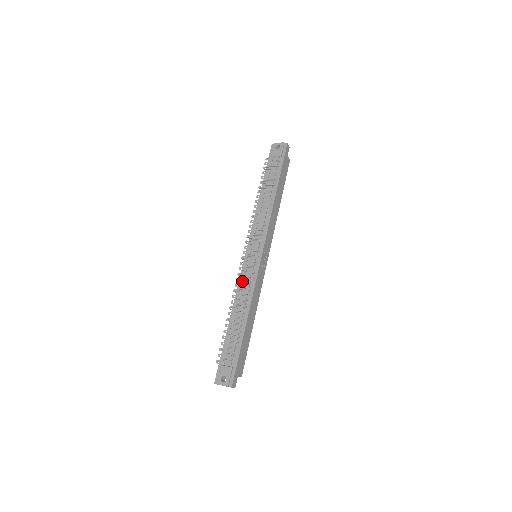
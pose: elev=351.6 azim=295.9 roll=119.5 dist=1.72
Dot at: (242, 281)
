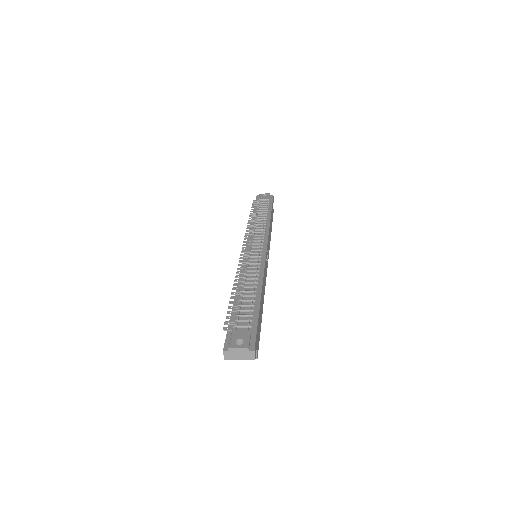
Dot at: (246, 265)
